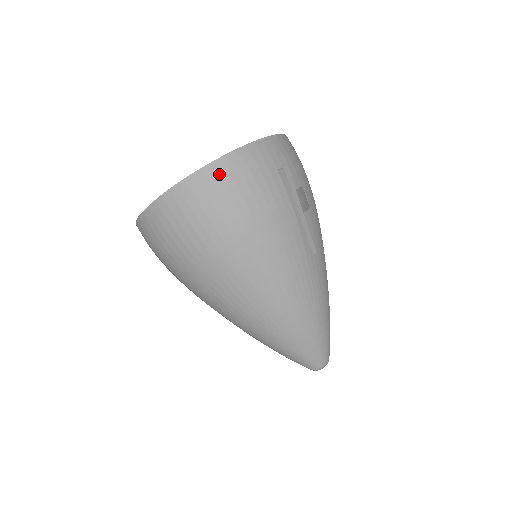
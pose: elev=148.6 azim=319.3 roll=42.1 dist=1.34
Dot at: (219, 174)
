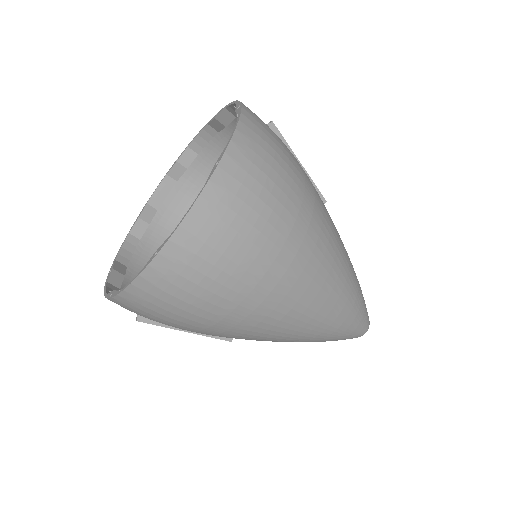
Dot at: (254, 124)
